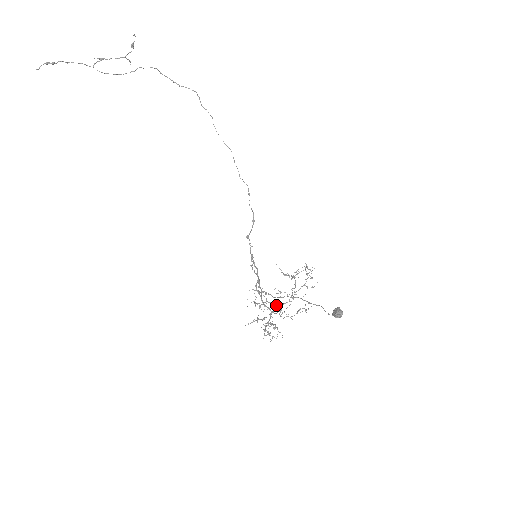
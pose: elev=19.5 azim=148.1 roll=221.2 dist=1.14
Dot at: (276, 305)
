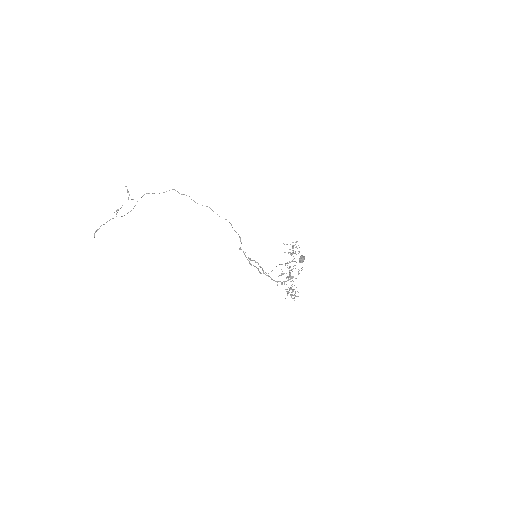
Dot at: occluded
